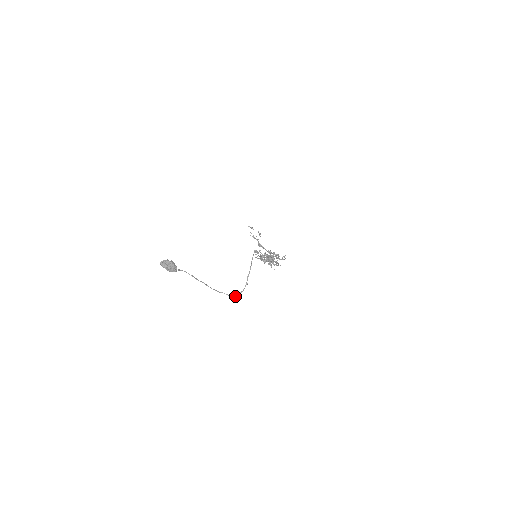
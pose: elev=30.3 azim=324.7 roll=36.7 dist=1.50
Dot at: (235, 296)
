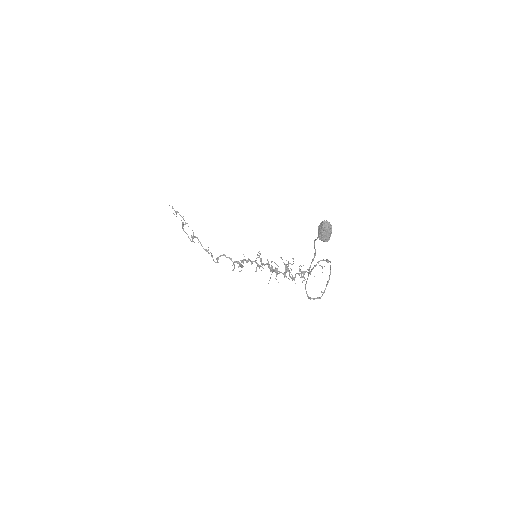
Dot at: (310, 299)
